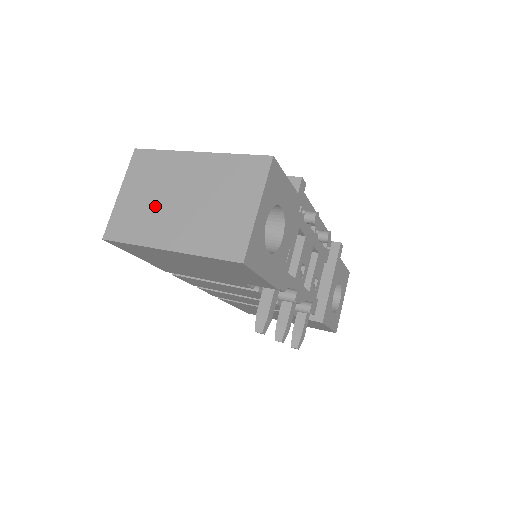
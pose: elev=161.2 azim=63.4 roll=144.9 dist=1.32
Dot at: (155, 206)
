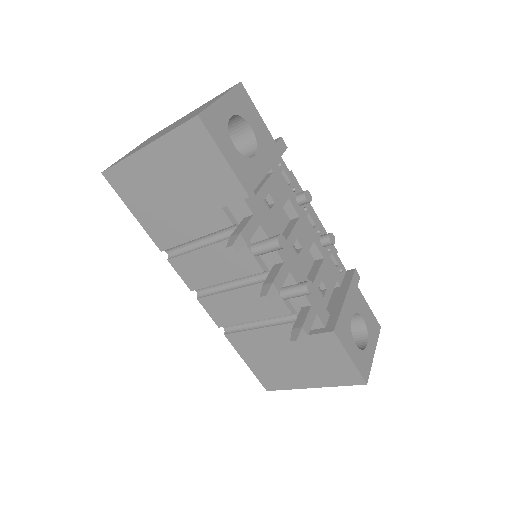
Dot at: (148, 141)
